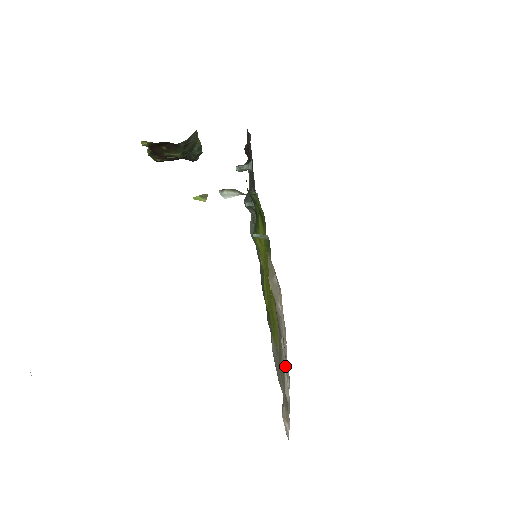
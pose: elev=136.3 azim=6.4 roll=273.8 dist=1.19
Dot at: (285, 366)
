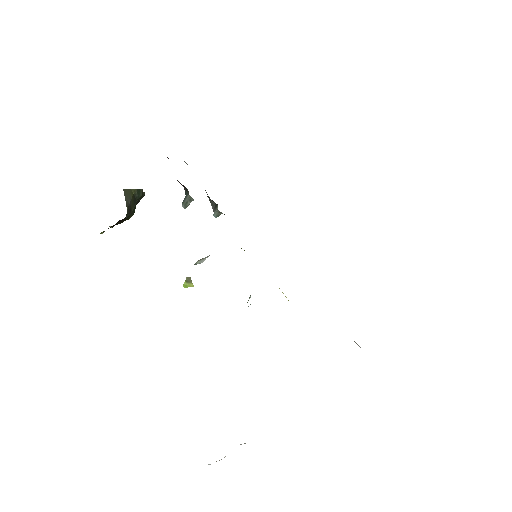
Dot at: occluded
